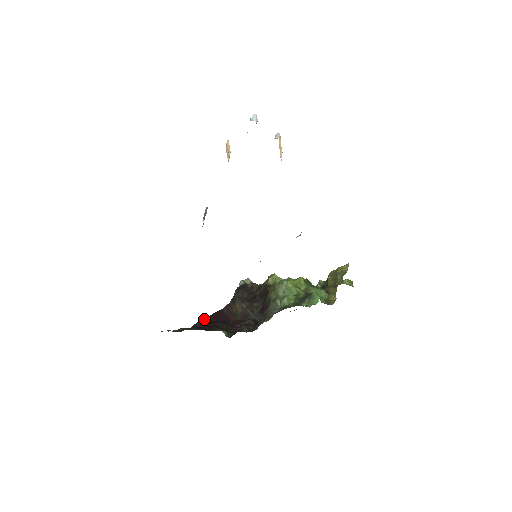
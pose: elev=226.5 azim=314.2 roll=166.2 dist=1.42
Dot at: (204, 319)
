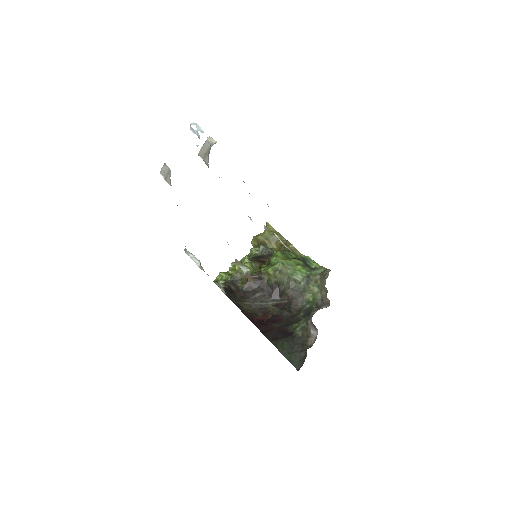
Dot at: (262, 332)
